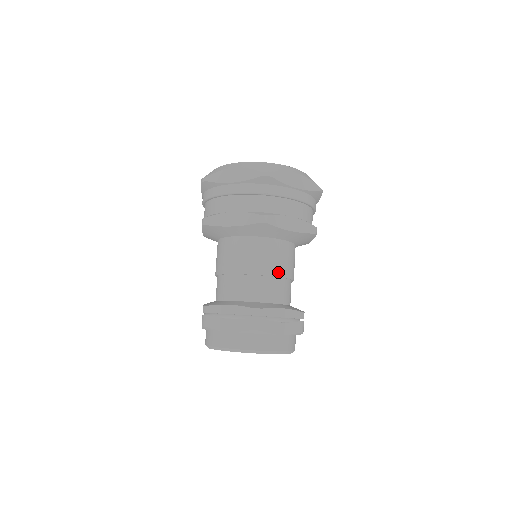
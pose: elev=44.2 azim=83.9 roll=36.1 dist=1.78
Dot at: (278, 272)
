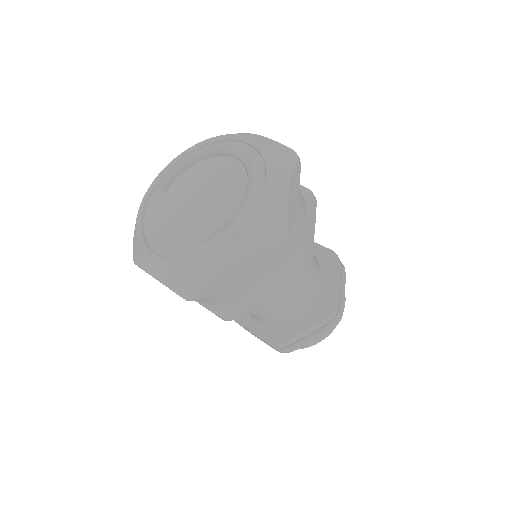
Dot at: (282, 306)
